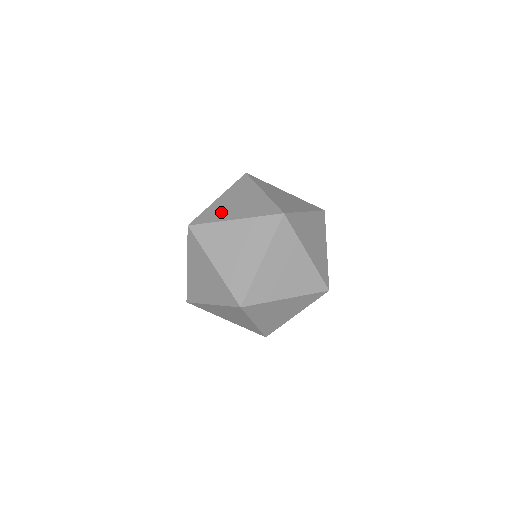
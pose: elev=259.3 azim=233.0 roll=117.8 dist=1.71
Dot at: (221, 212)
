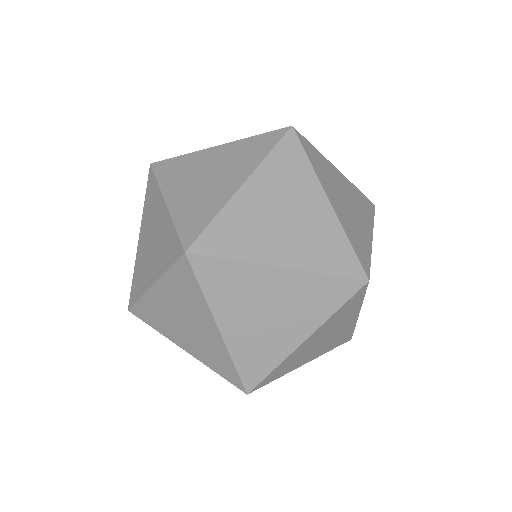
Dot at: occluded
